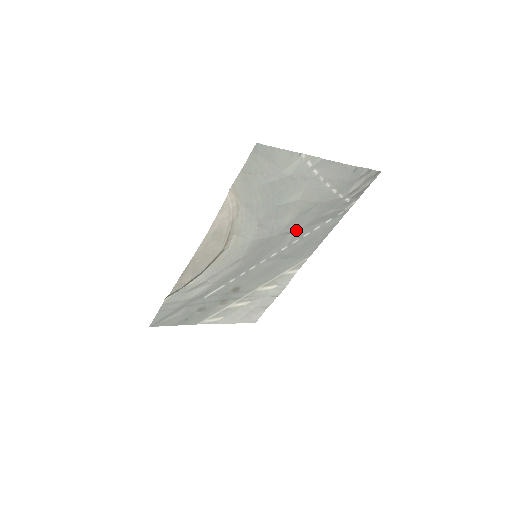
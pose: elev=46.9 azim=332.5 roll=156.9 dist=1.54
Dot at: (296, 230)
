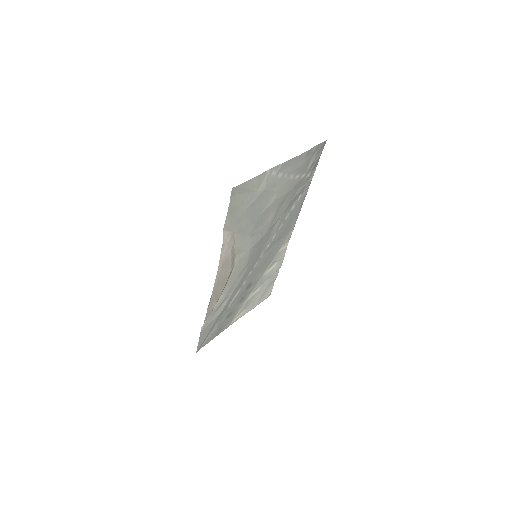
Dot at: (278, 219)
